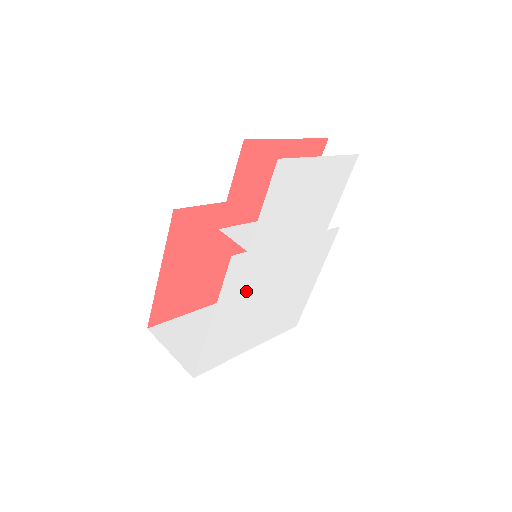
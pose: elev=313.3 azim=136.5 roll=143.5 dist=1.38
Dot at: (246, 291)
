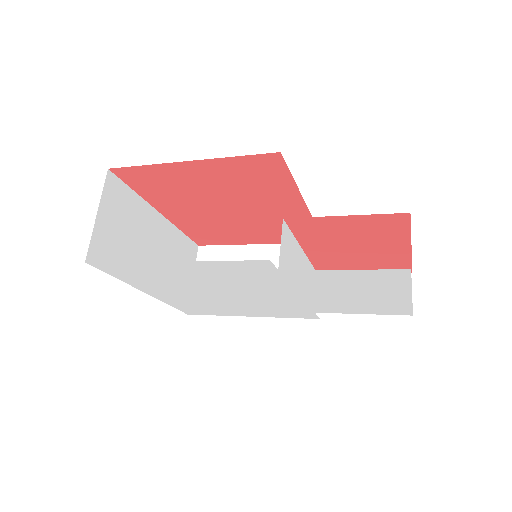
Dot at: (222, 277)
